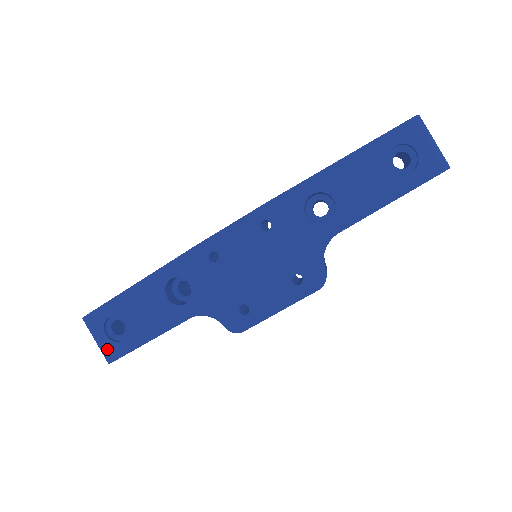
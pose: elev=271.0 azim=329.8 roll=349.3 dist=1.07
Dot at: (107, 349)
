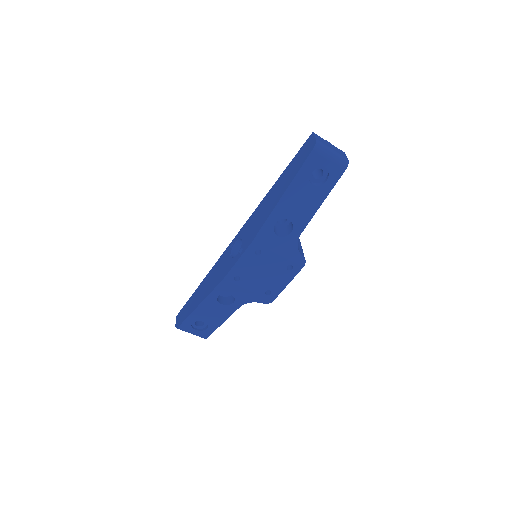
Dot at: (200, 335)
